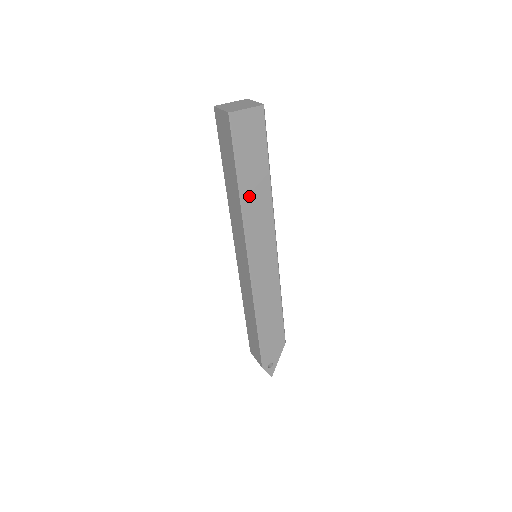
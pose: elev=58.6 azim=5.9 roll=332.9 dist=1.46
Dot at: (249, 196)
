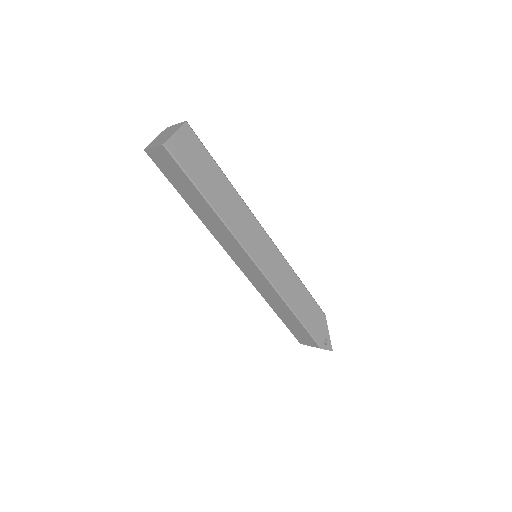
Dot at: (221, 206)
